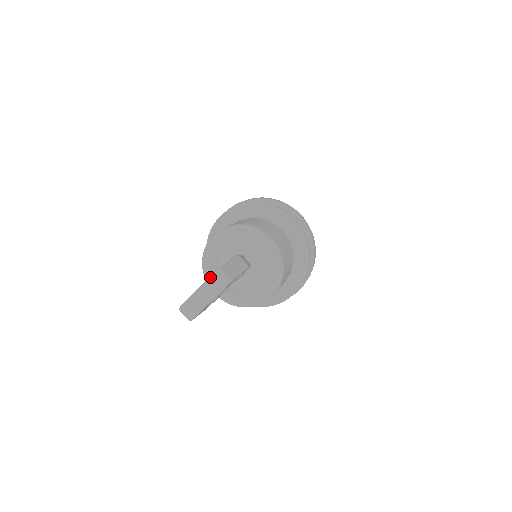
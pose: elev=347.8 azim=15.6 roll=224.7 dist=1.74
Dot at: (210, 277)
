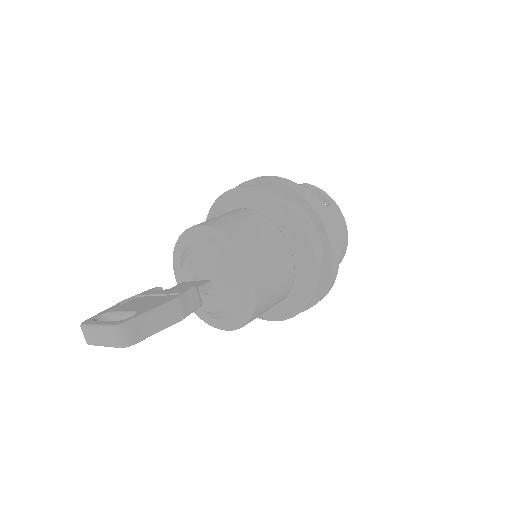
Dot at: (110, 326)
